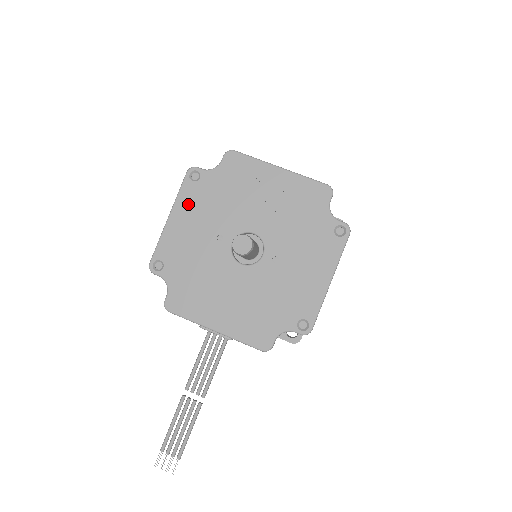
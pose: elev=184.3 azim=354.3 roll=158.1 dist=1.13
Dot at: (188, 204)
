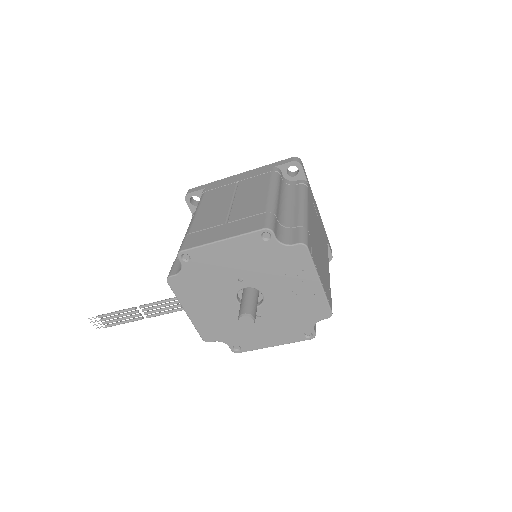
Dot at: (243, 246)
